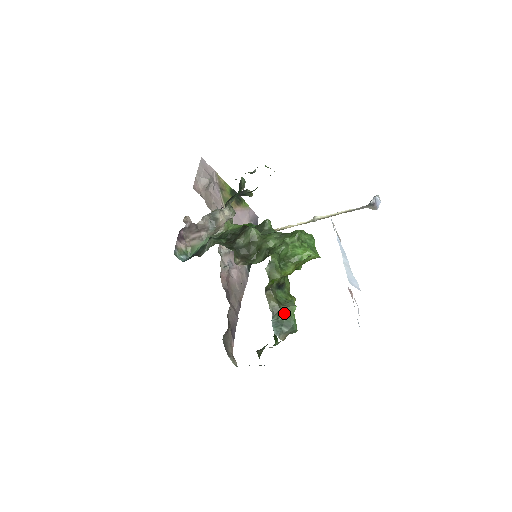
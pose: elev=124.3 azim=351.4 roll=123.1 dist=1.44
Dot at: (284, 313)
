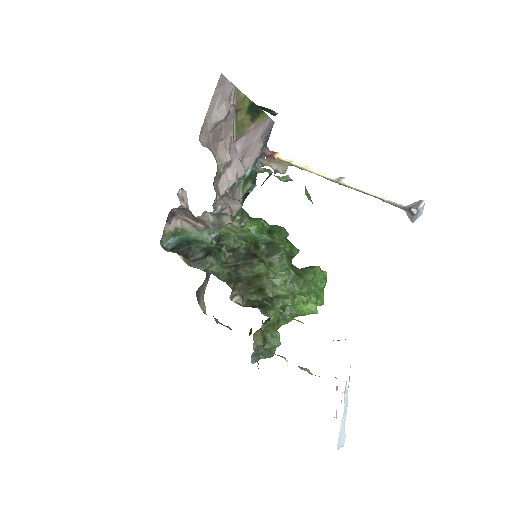
Dot at: (266, 348)
